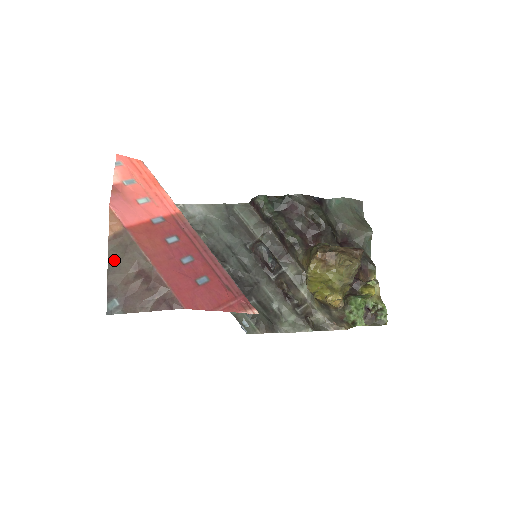
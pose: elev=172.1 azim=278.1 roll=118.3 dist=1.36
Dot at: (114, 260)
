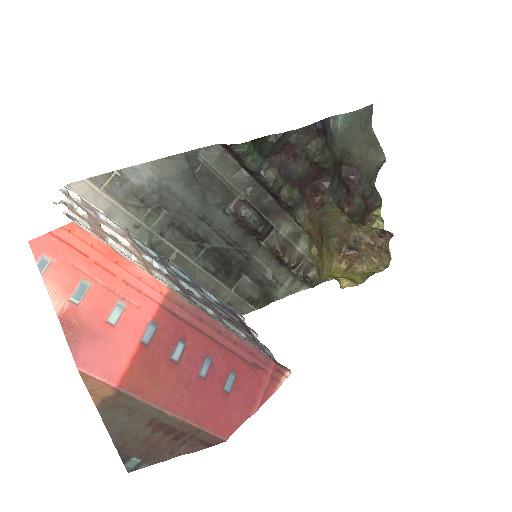
Dot at: (116, 426)
